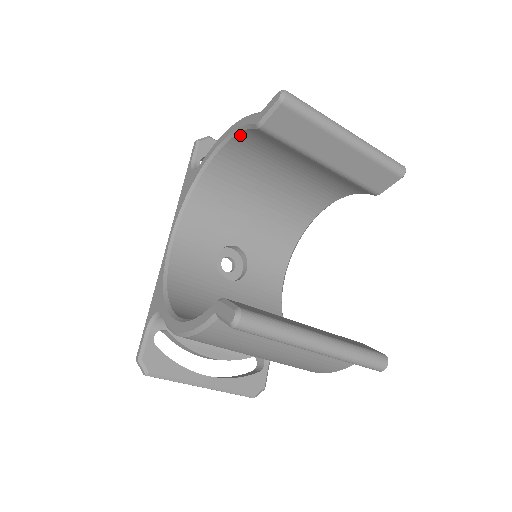
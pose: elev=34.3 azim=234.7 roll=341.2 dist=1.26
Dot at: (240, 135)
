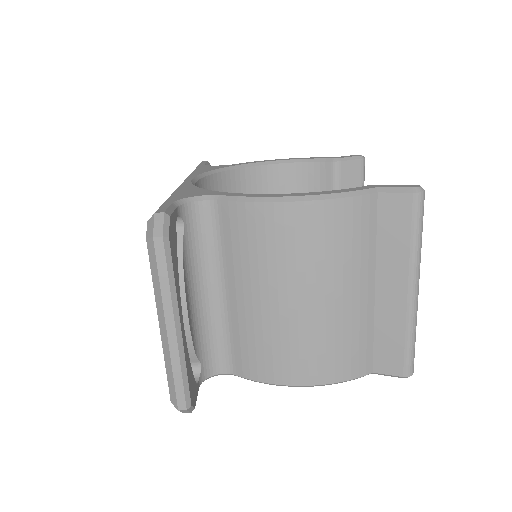
Dot at: (297, 165)
